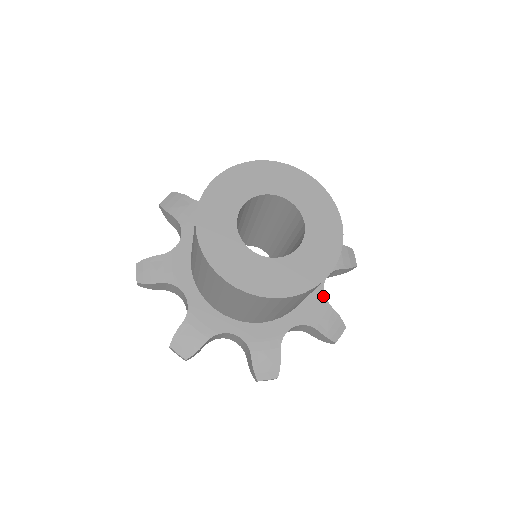
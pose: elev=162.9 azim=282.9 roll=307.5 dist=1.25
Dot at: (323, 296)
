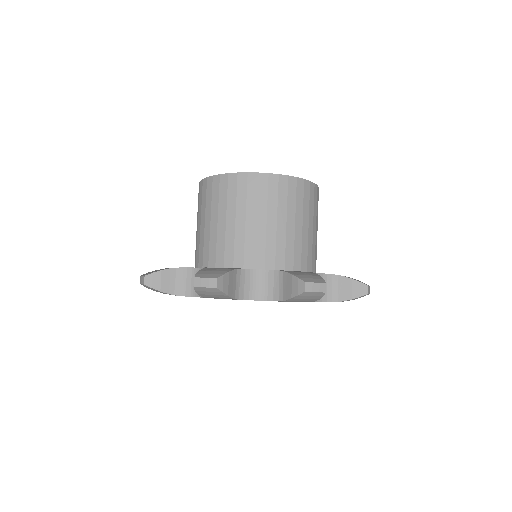
Dot at: occluded
